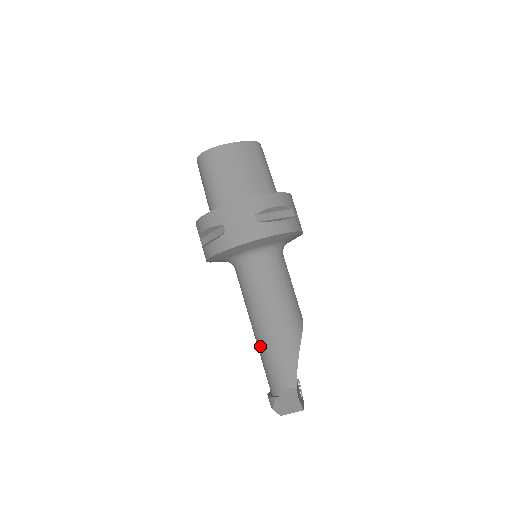
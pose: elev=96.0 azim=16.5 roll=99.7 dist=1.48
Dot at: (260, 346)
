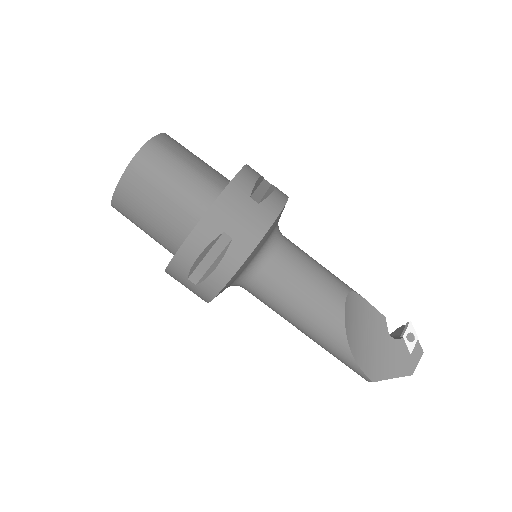
Dot at: occluded
